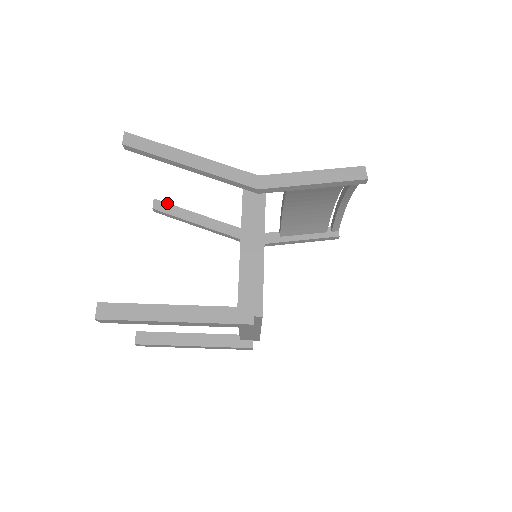
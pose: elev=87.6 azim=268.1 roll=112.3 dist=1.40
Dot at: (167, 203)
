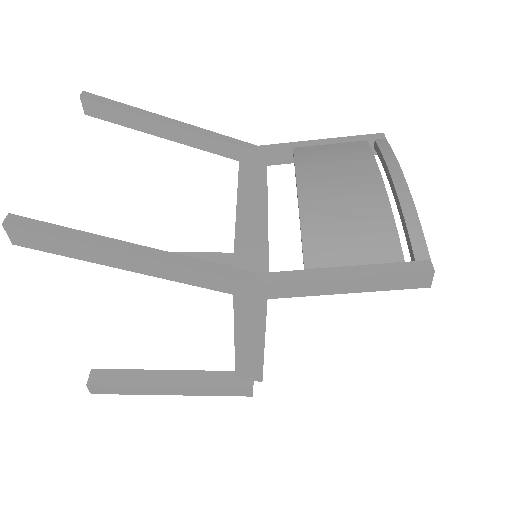
Dot at: (105, 105)
